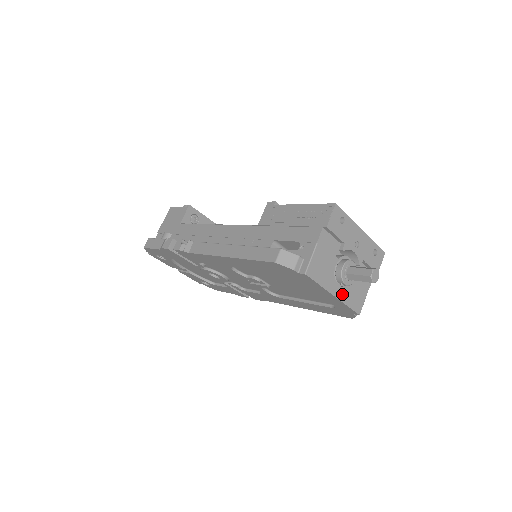
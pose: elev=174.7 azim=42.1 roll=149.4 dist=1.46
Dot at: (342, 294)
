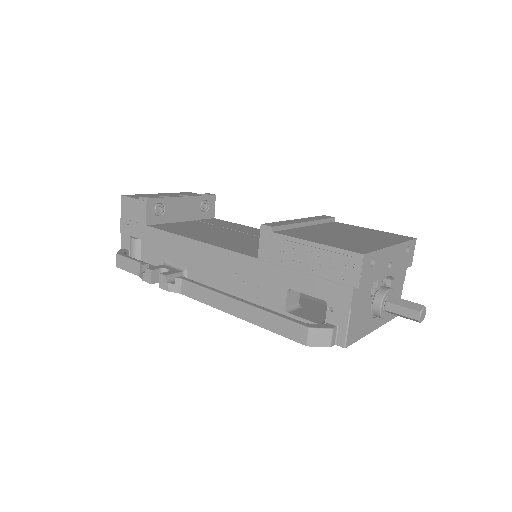
Dot at: (380, 320)
